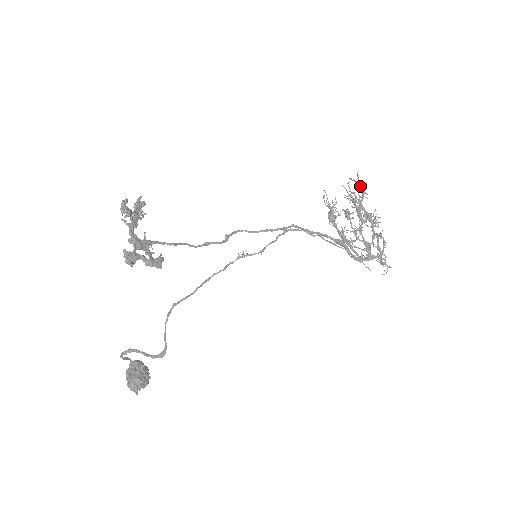
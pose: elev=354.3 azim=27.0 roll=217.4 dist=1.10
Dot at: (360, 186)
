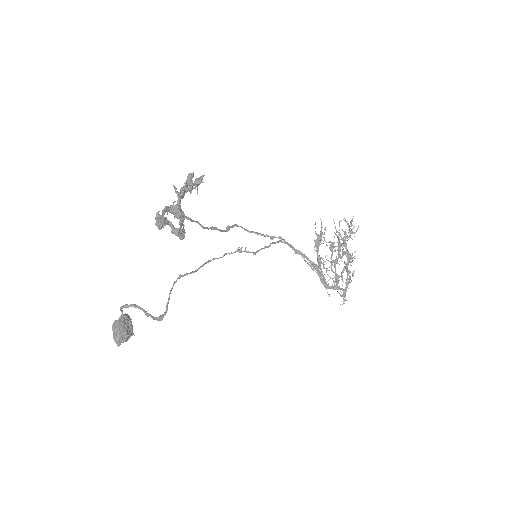
Dot at: occluded
